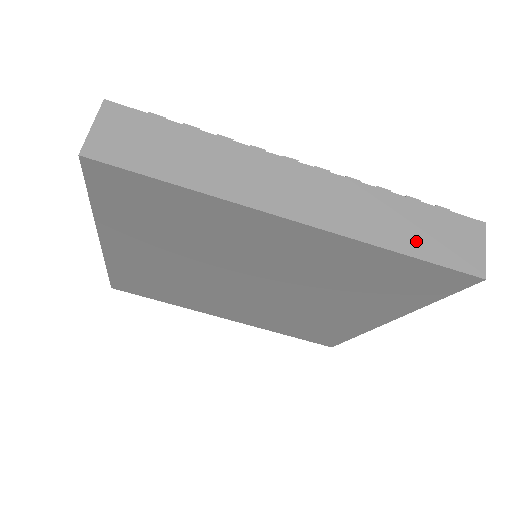
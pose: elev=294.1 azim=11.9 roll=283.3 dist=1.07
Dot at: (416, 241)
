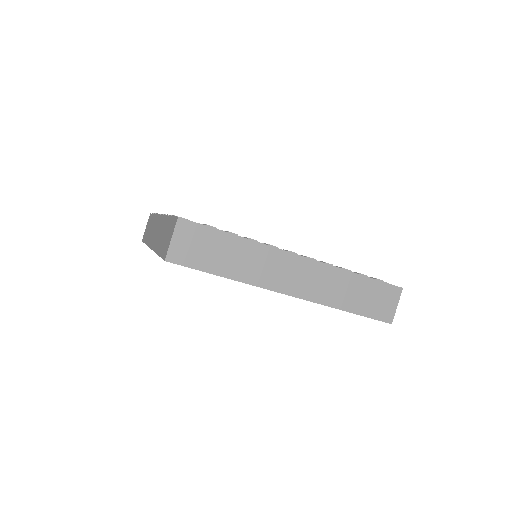
Dot at: (358, 303)
